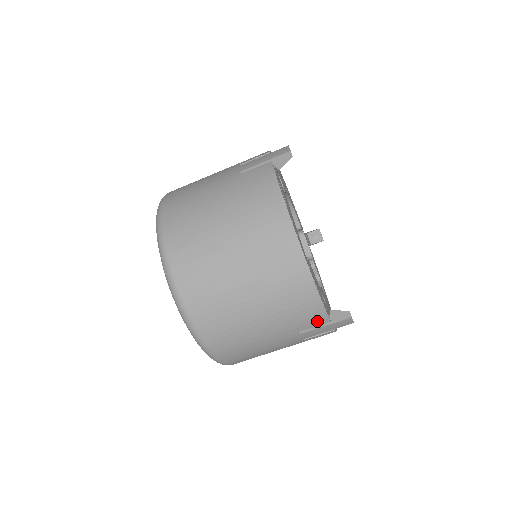
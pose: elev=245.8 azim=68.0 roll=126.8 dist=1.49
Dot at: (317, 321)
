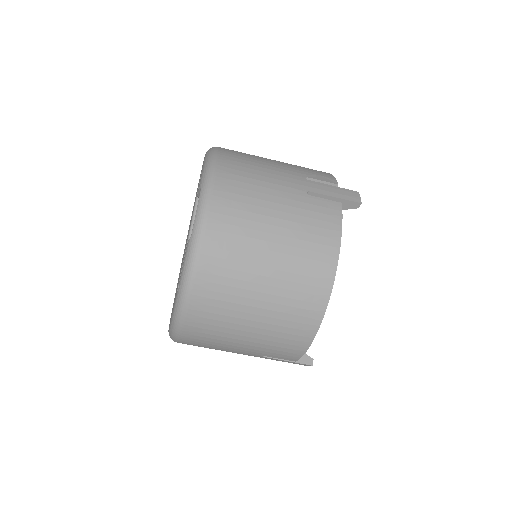
Dot at: (287, 358)
